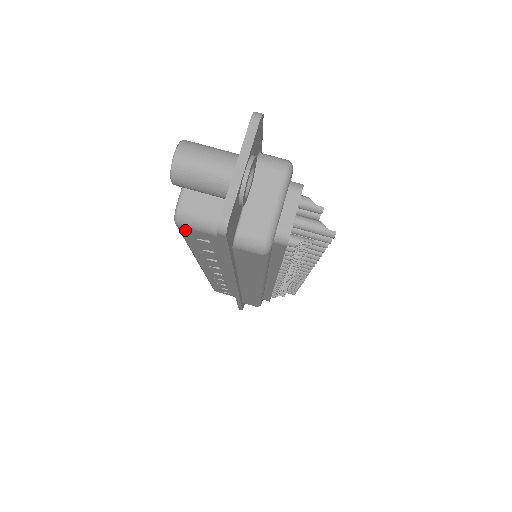
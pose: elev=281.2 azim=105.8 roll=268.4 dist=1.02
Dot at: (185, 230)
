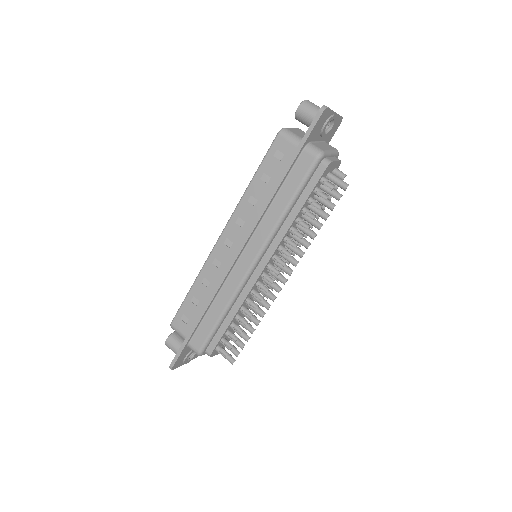
Dot at: (278, 142)
